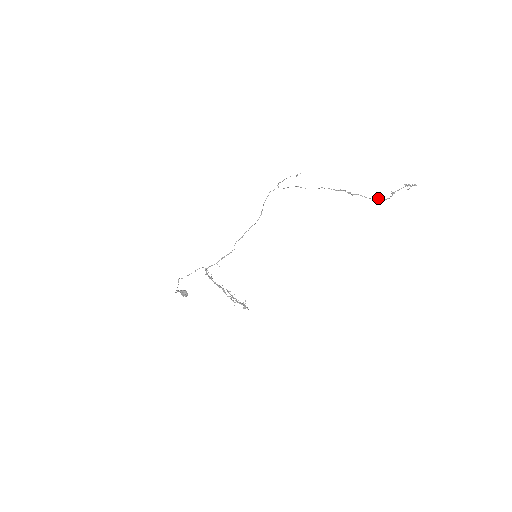
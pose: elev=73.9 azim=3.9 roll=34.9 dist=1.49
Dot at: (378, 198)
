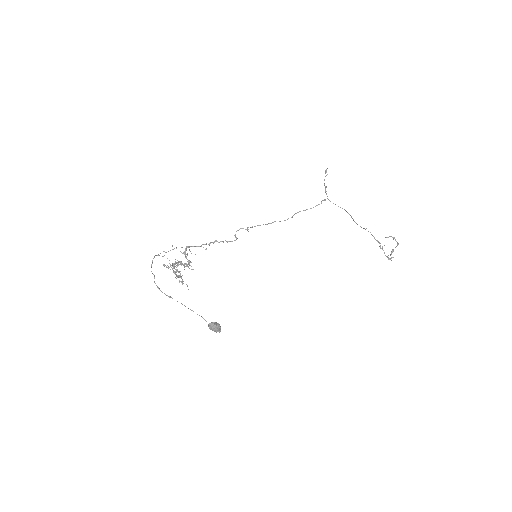
Dot at: occluded
